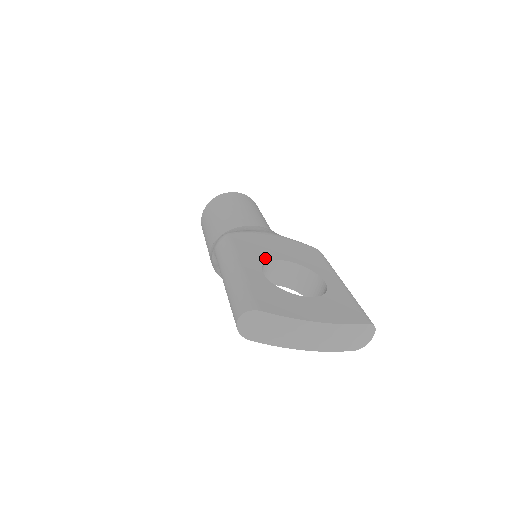
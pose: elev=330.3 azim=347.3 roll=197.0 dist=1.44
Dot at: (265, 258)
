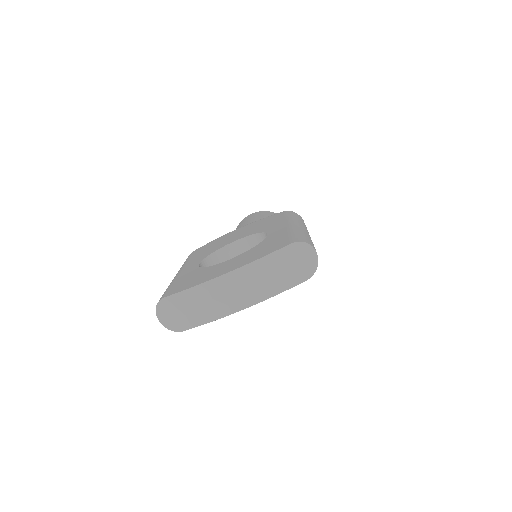
Dot at: (213, 250)
